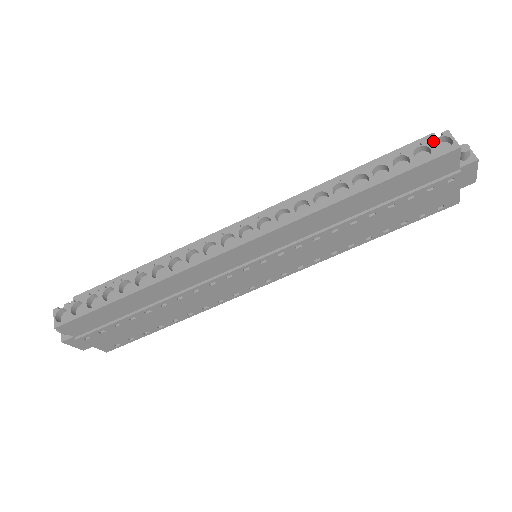
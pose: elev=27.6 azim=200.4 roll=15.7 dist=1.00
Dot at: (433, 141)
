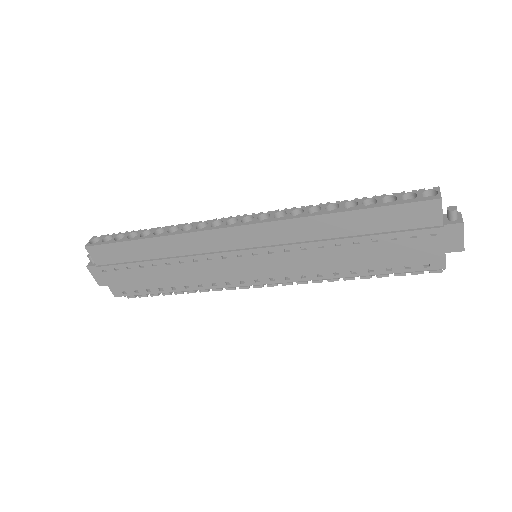
Dot at: (422, 191)
